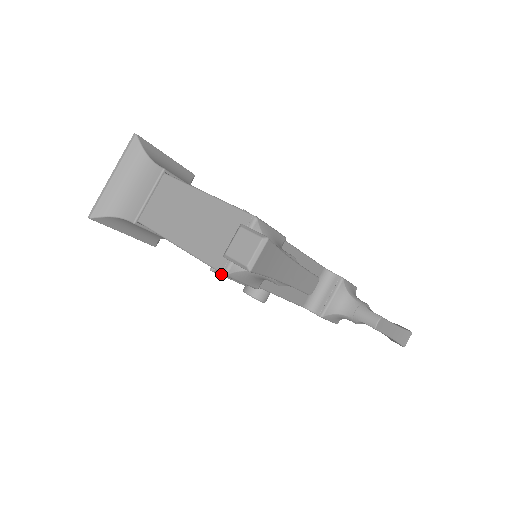
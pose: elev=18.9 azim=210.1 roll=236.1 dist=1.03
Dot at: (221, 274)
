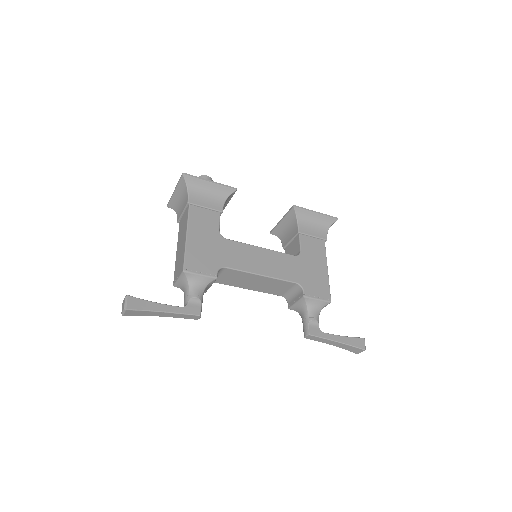
Dot at: occluded
